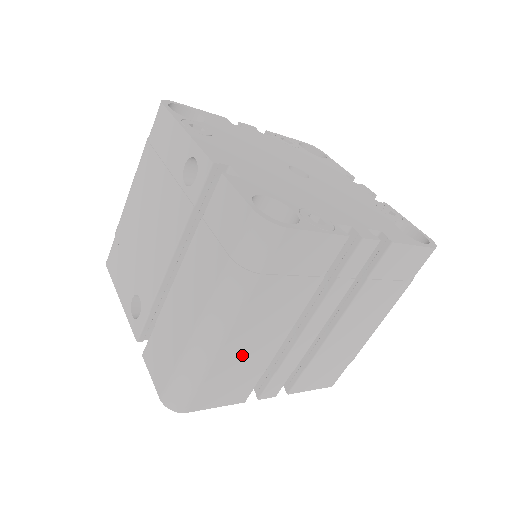
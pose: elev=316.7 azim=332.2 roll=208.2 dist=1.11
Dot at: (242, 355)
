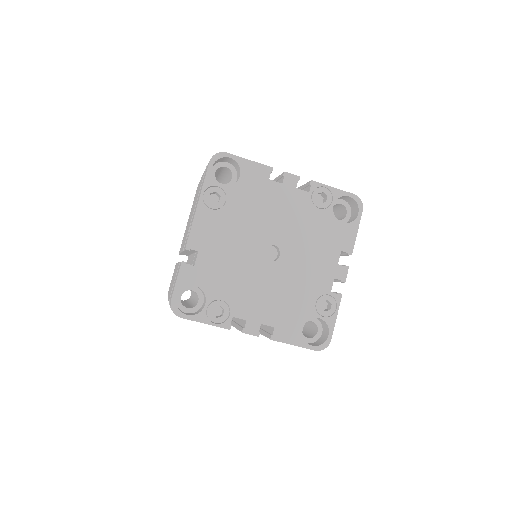
Dot at: occluded
